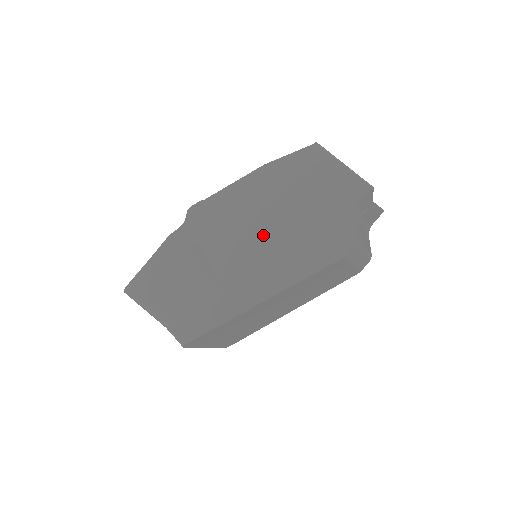
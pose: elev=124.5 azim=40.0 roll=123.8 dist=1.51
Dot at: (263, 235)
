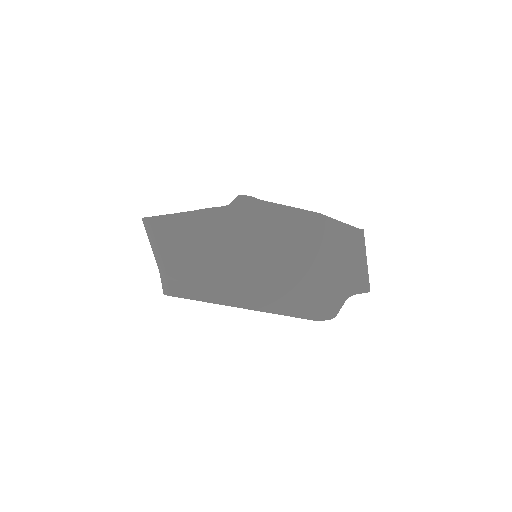
Dot at: (280, 264)
